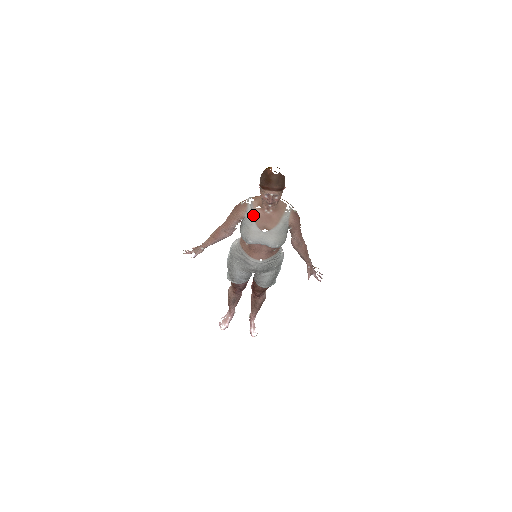
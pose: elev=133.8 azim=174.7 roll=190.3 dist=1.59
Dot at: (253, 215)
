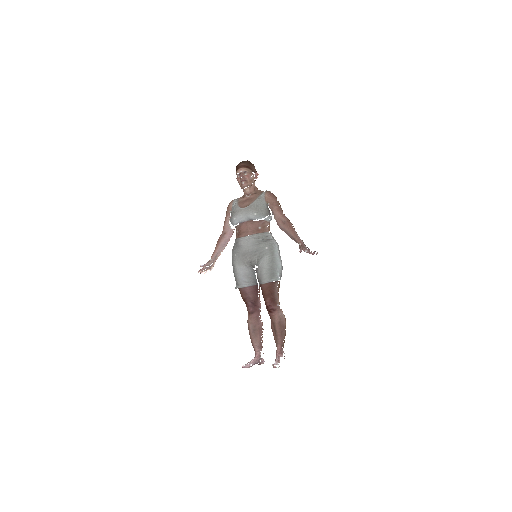
Dot at: (237, 203)
